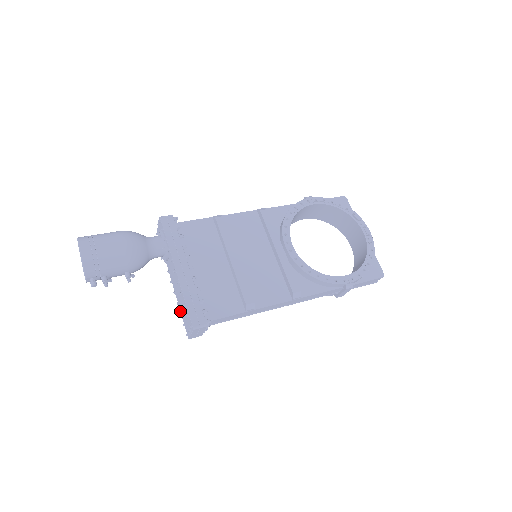
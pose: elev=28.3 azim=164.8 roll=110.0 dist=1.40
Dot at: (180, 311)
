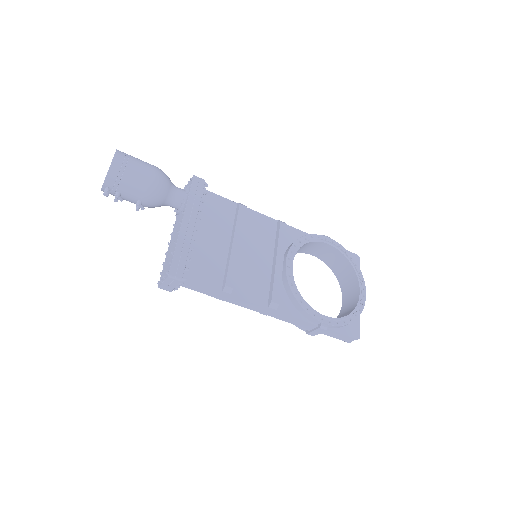
Dot at: (165, 261)
